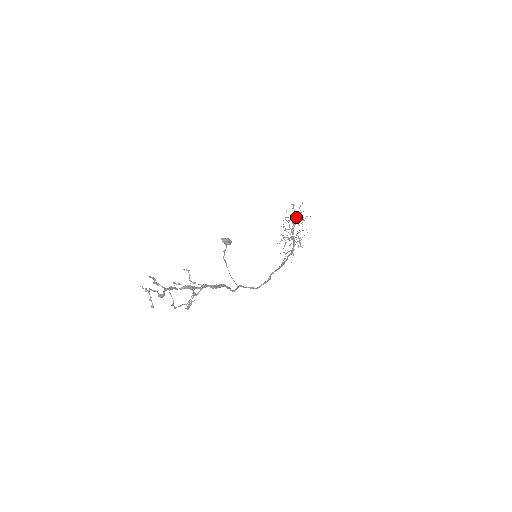
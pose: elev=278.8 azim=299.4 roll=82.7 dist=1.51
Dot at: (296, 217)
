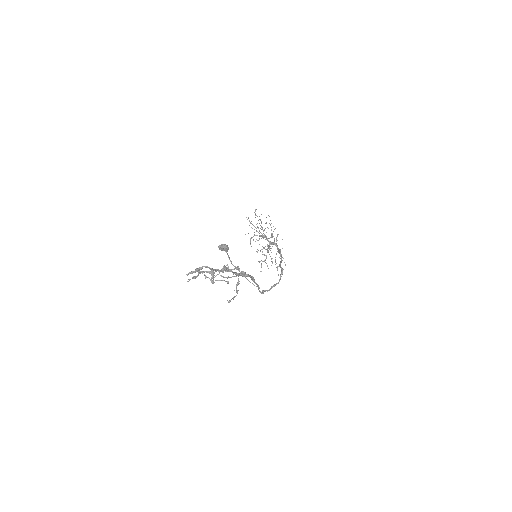
Dot at: occluded
